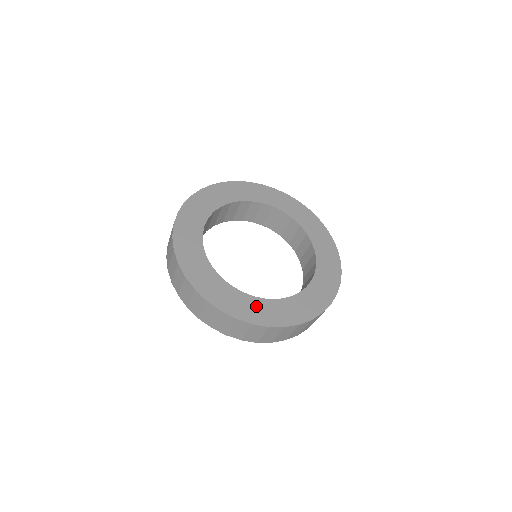
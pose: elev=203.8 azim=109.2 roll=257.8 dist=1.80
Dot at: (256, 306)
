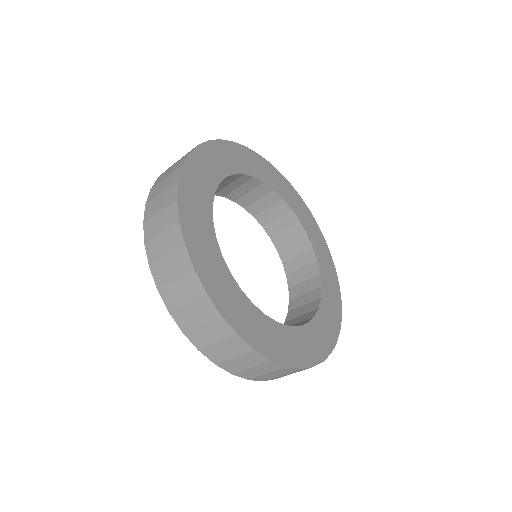
Dot at: (295, 340)
